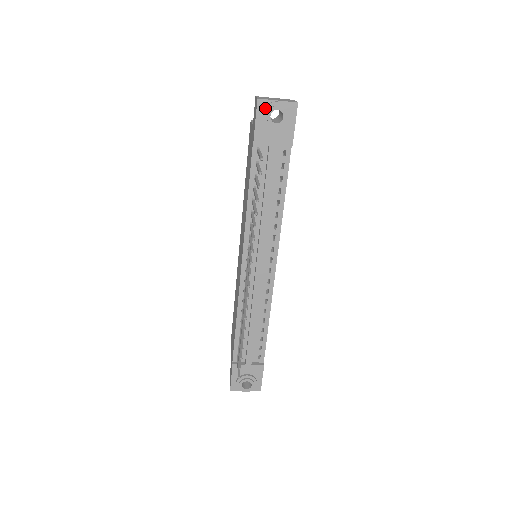
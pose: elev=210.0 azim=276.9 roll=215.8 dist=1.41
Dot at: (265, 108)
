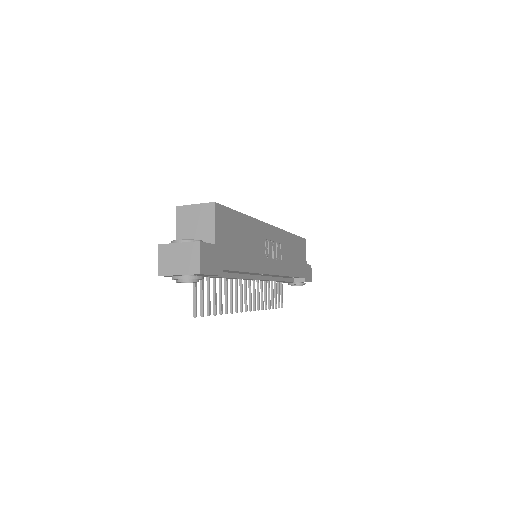
Dot at: occluded
